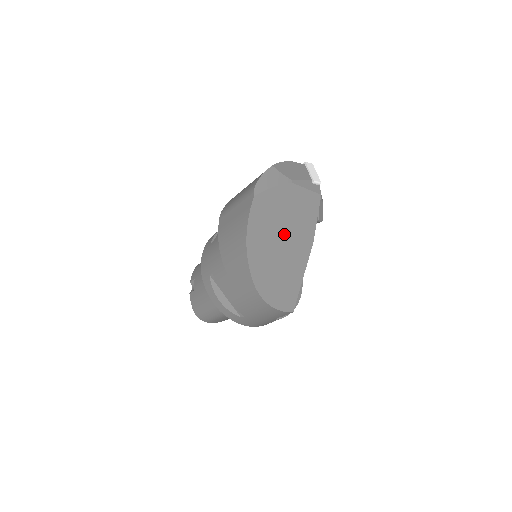
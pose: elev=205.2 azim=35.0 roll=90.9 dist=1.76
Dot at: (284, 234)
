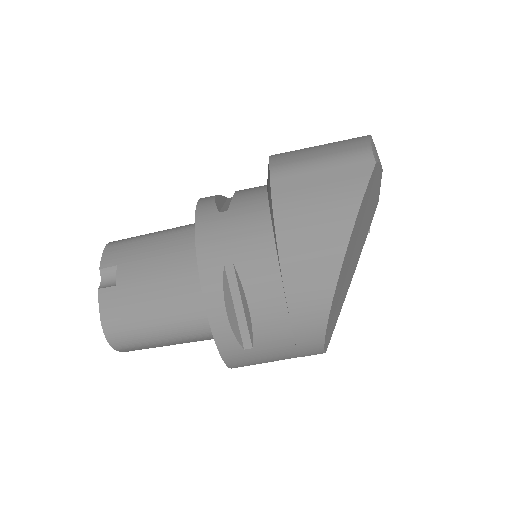
Dot at: (360, 235)
